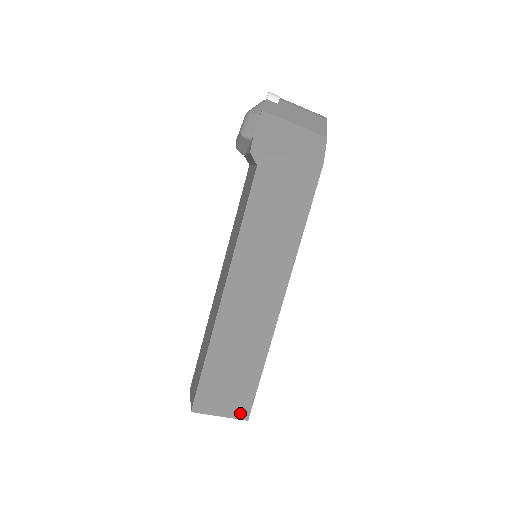
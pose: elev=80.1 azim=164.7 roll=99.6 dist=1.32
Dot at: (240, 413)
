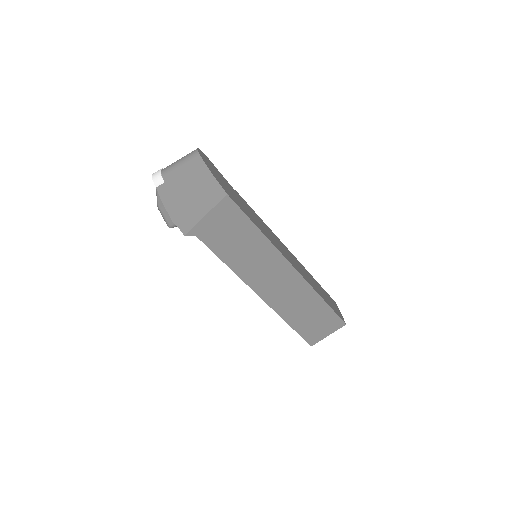
Dot at: (337, 326)
